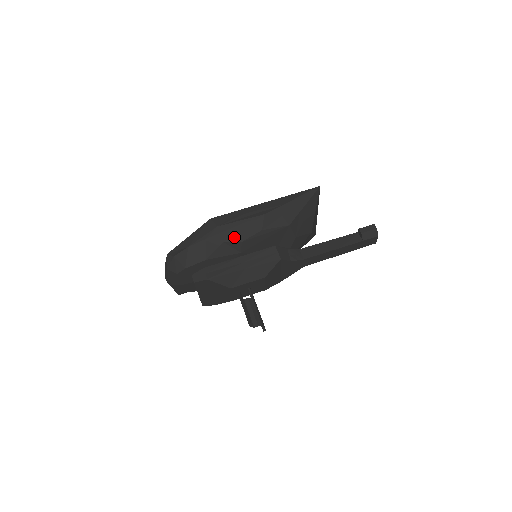
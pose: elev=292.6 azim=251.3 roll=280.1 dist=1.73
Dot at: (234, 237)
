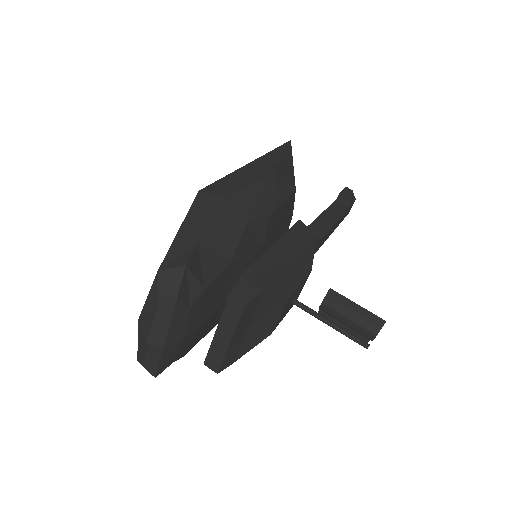
Dot at: (257, 210)
